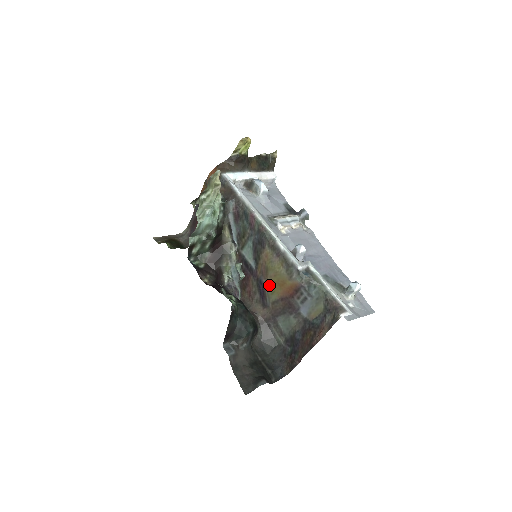
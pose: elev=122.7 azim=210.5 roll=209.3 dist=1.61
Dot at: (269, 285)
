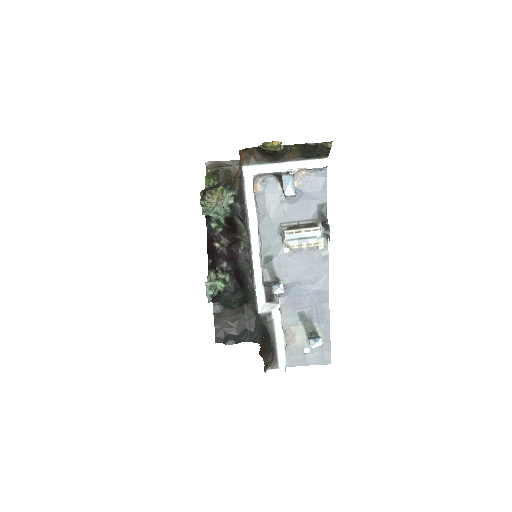
Dot at: occluded
